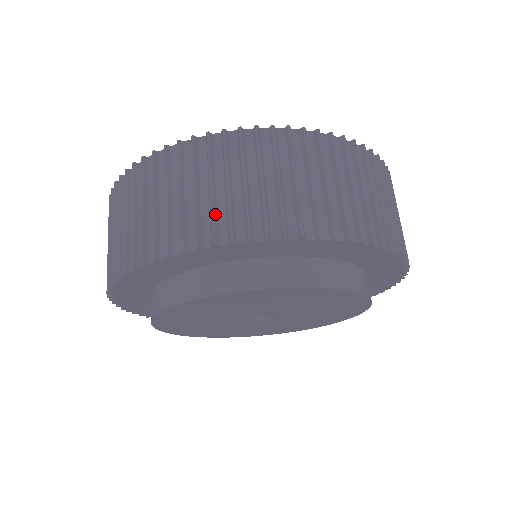
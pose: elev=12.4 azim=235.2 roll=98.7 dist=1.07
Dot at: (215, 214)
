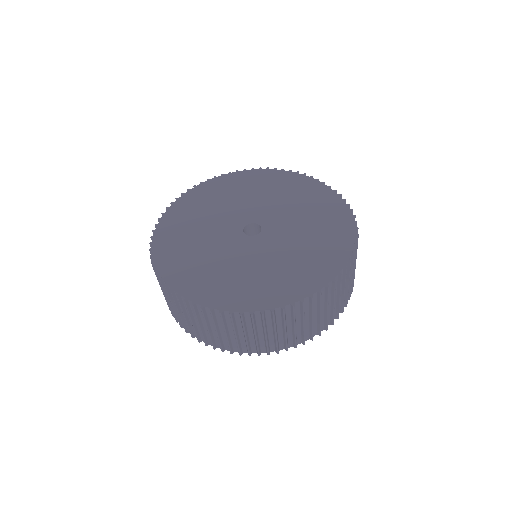
Dot at: occluded
